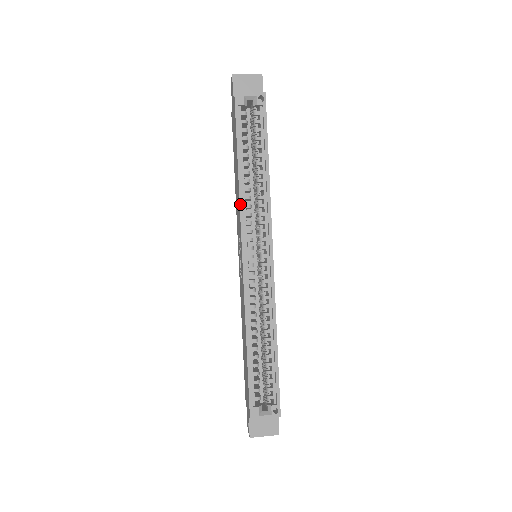
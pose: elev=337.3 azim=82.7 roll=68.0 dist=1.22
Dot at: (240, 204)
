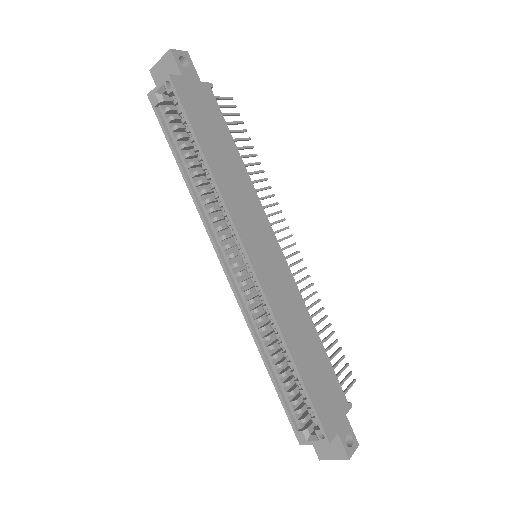
Dot at: (199, 213)
